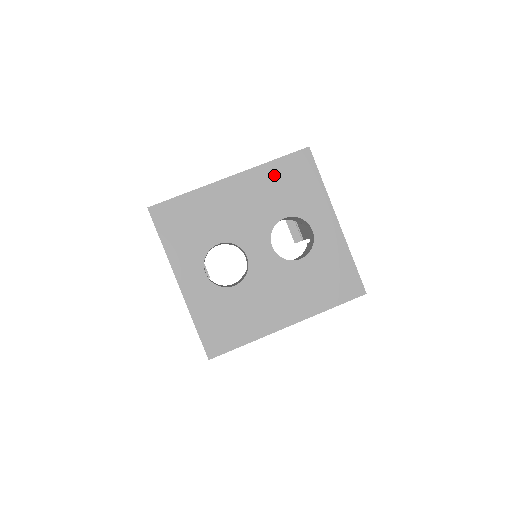
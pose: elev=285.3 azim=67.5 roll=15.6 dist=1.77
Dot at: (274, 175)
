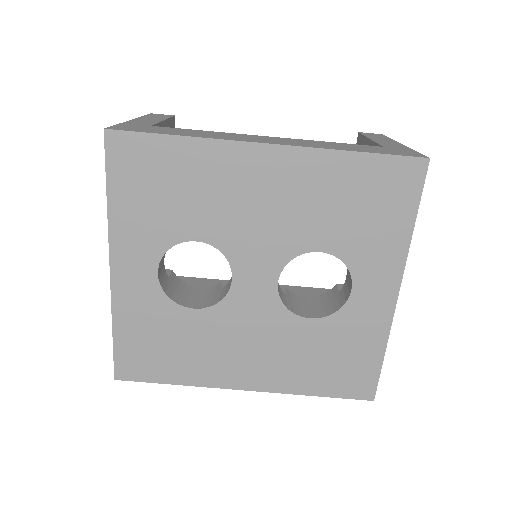
Dot at: (343, 177)
